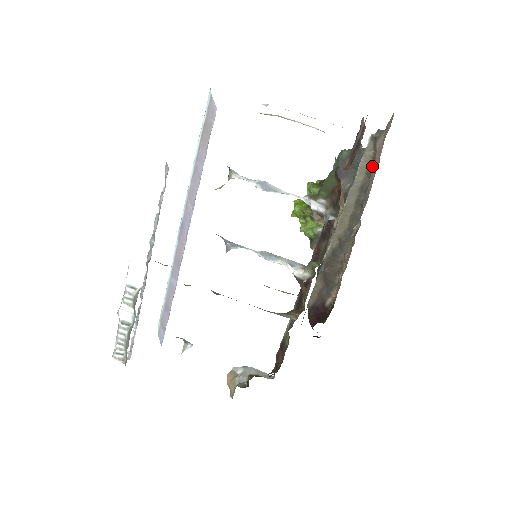
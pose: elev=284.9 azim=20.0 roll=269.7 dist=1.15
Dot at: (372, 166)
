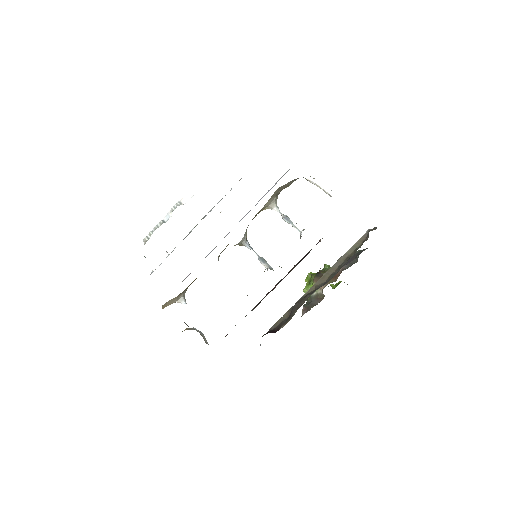
Dot at: (360, 247)
